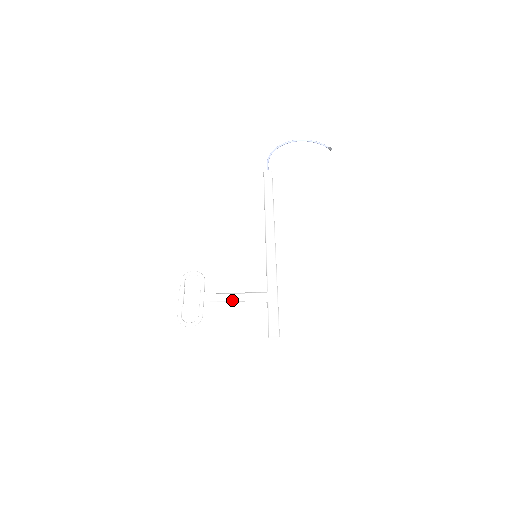
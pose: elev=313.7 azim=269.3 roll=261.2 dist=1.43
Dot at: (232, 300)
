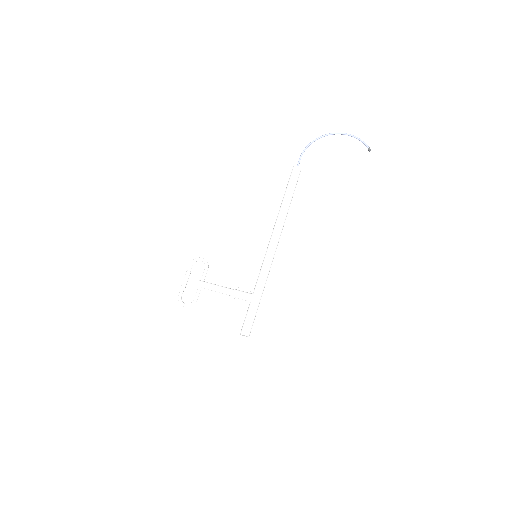
Dot at: (223, 293)
